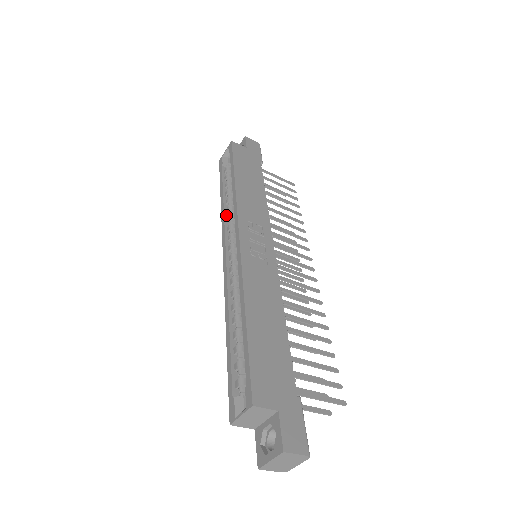
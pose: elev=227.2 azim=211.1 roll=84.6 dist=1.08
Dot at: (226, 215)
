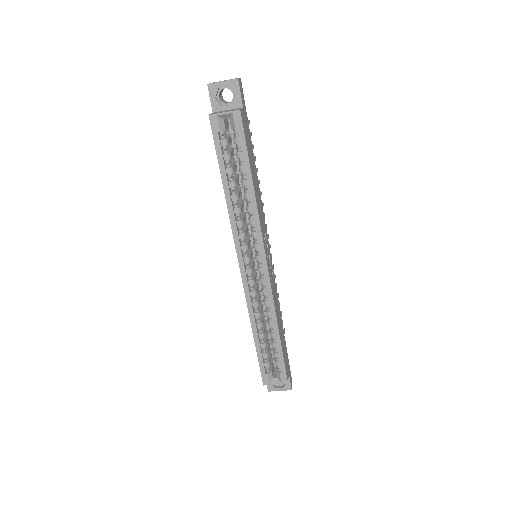
Dot at: (235, 217)
